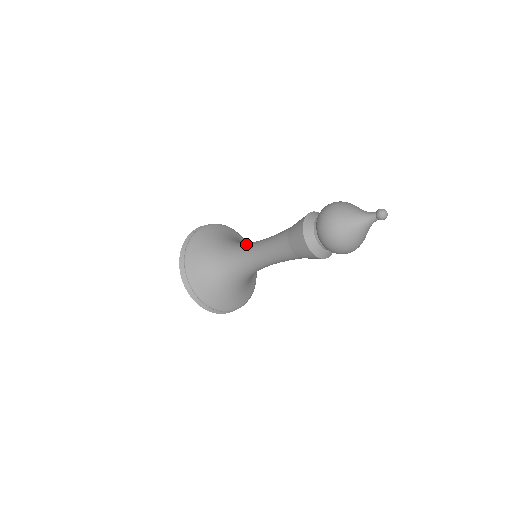
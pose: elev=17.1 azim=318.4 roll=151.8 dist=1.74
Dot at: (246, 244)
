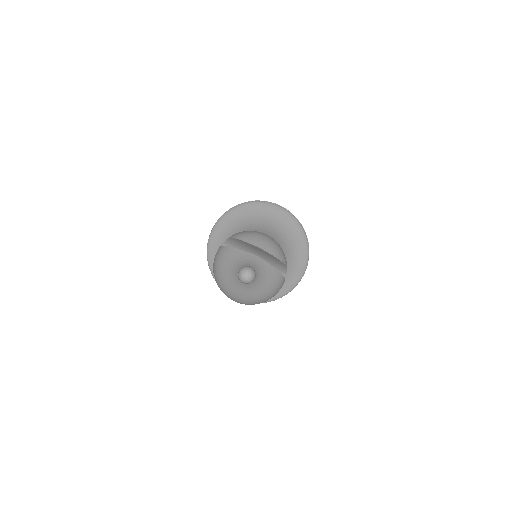
Dot at: occluded
